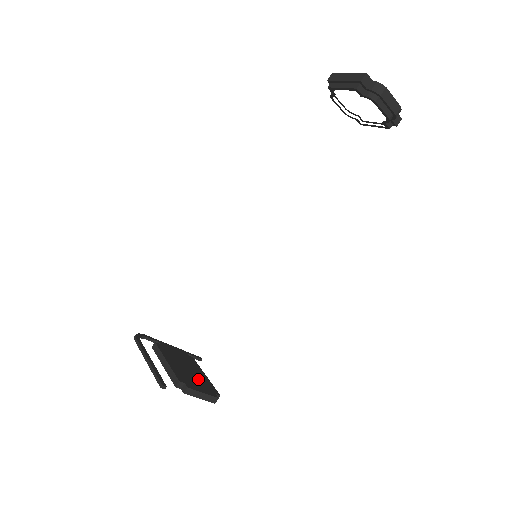
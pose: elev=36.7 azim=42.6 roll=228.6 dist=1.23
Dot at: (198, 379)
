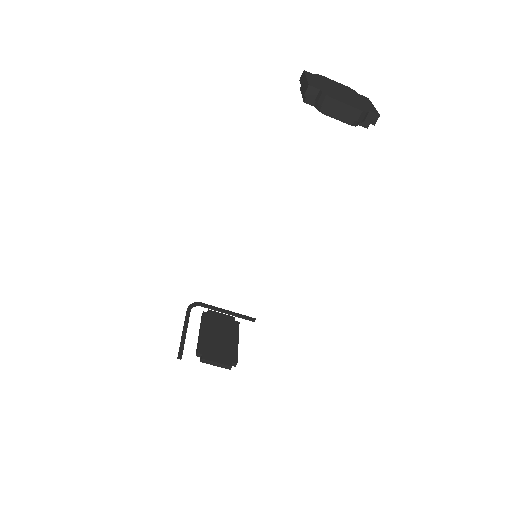
Dot at: (223, 348)
